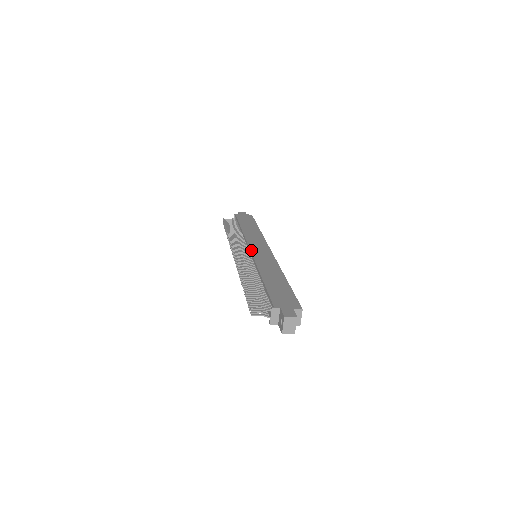
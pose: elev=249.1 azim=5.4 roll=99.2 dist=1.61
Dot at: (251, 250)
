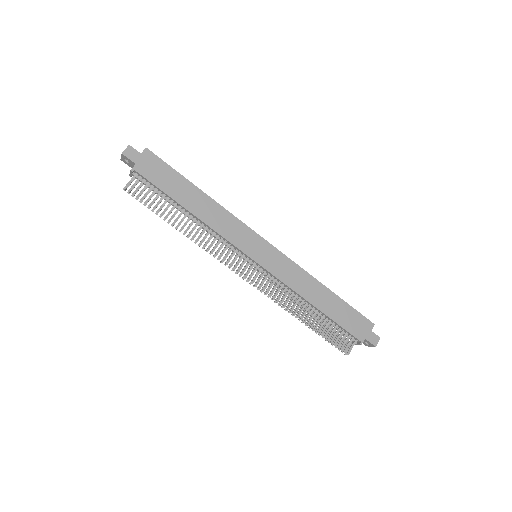
Dot at: (259, 263)
